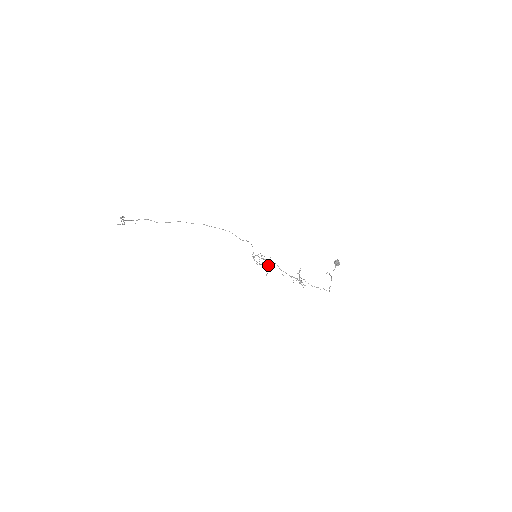
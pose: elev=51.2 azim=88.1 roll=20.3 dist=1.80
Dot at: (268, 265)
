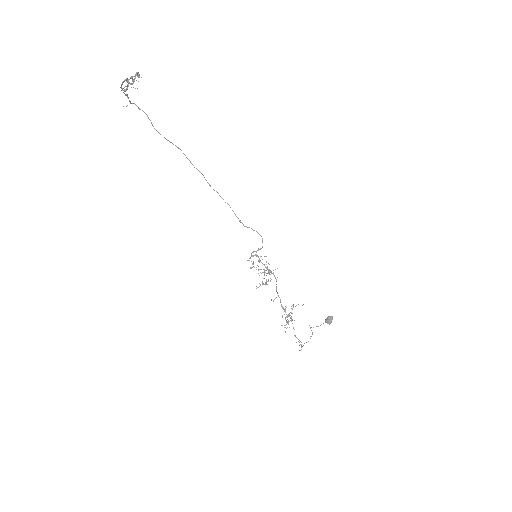
Dot at: occluded
